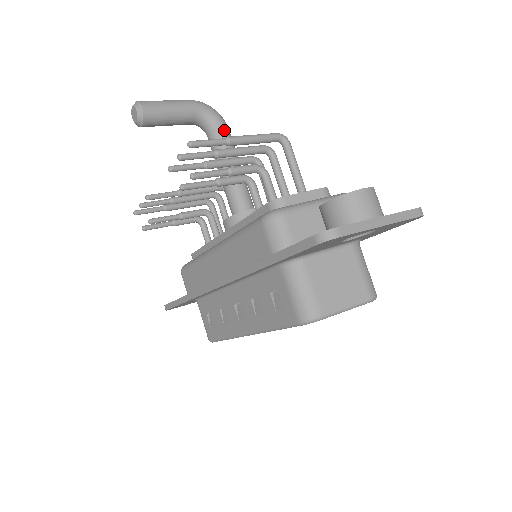
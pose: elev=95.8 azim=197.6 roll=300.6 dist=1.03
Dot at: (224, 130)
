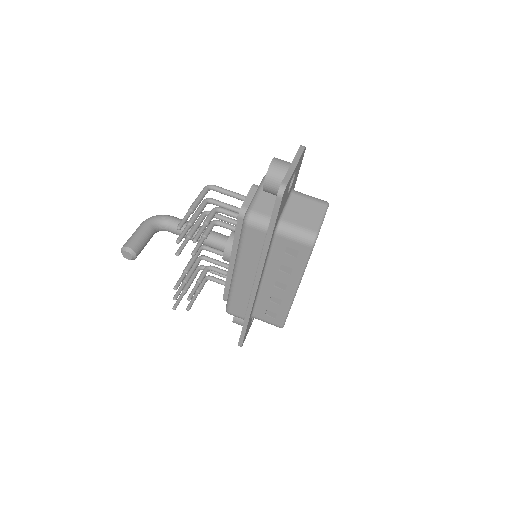
Dot at: (173, 219)
